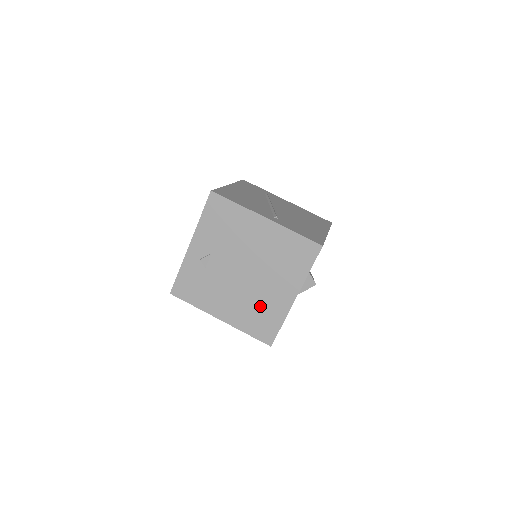
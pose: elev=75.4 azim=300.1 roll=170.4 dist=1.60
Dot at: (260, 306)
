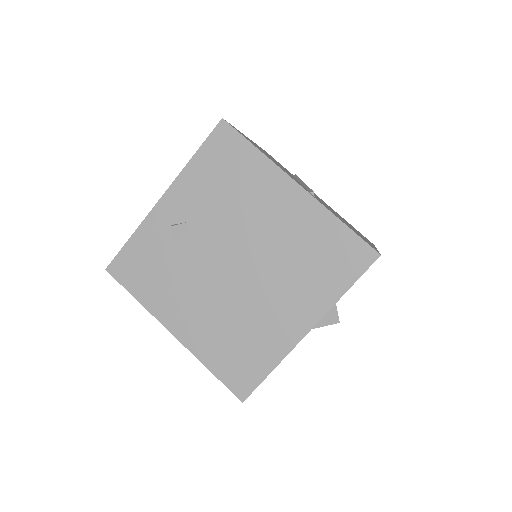
Dot at: (245, 329)
